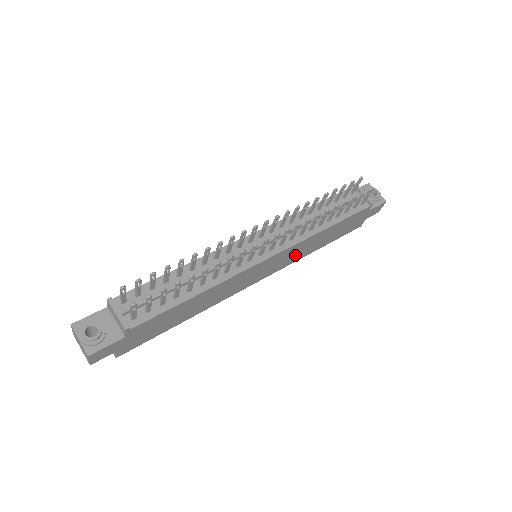
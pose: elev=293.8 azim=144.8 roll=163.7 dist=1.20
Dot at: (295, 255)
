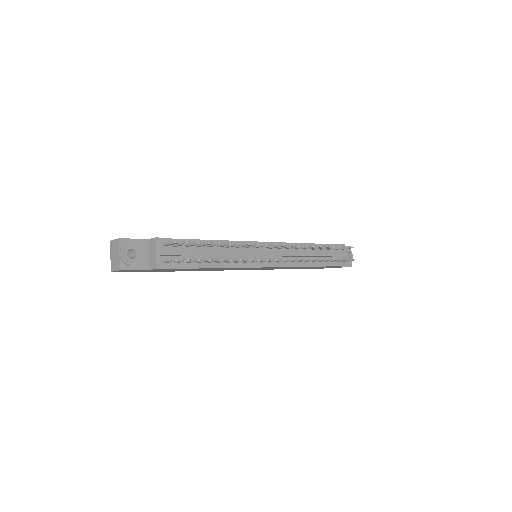
Dot at: (277, 268)
